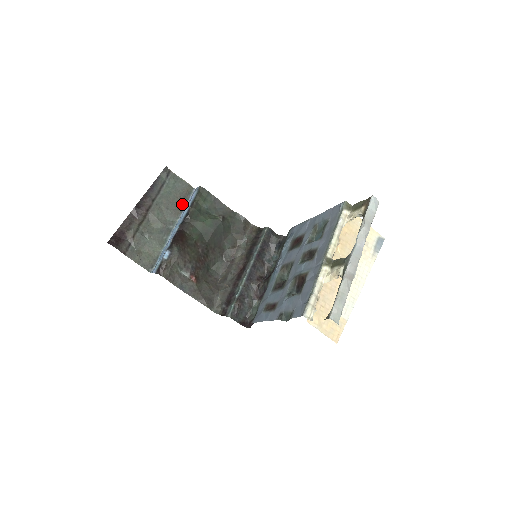
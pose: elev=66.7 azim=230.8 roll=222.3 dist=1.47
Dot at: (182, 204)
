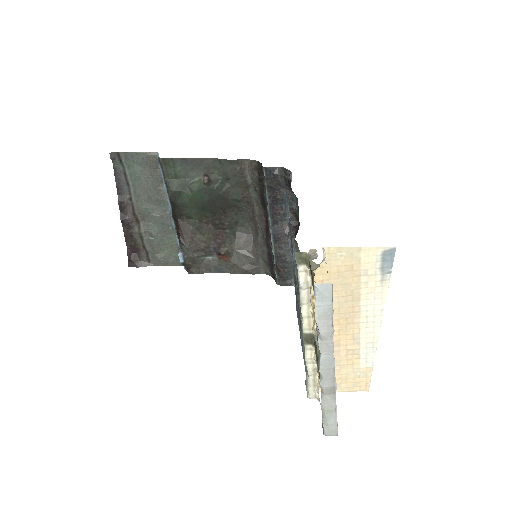
Dot at: (159, 181)
